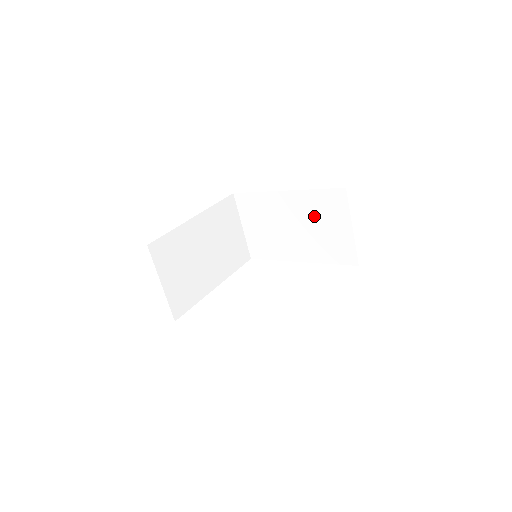
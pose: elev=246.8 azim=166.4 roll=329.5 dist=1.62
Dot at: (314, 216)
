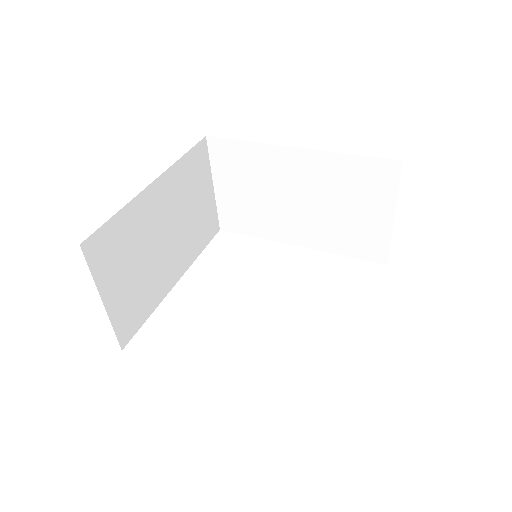
Dot at: (336, 191)
